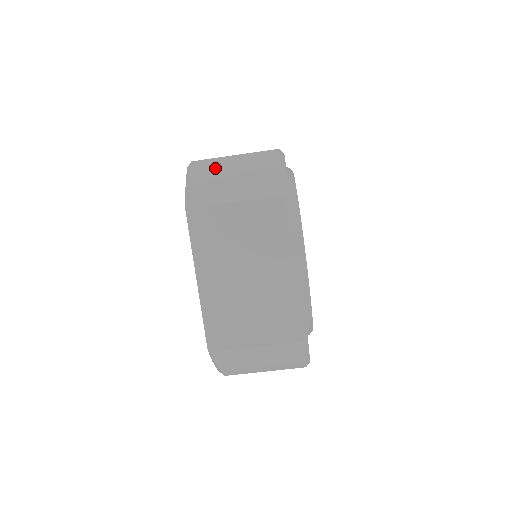
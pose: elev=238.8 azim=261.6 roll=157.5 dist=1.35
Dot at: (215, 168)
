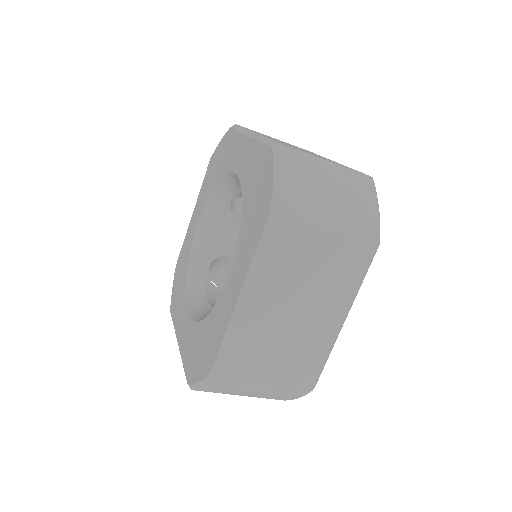
Dot at: (311, 170)
